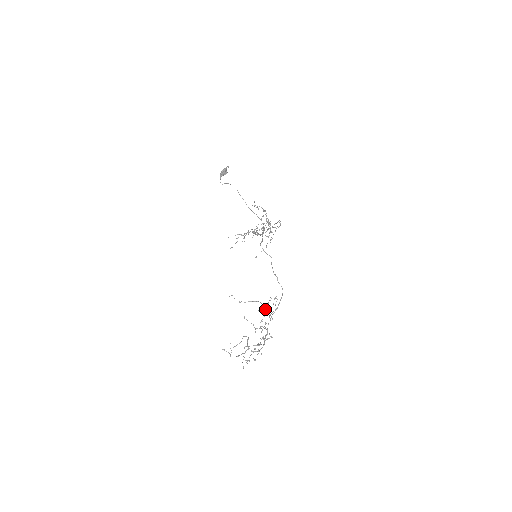
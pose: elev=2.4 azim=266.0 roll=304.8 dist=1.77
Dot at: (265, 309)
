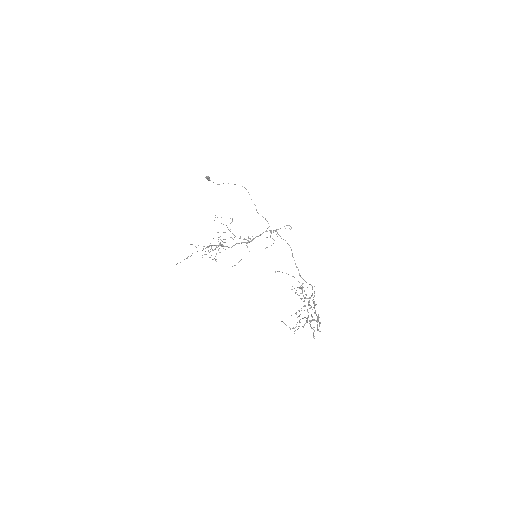
Dot at: (302, 292)
